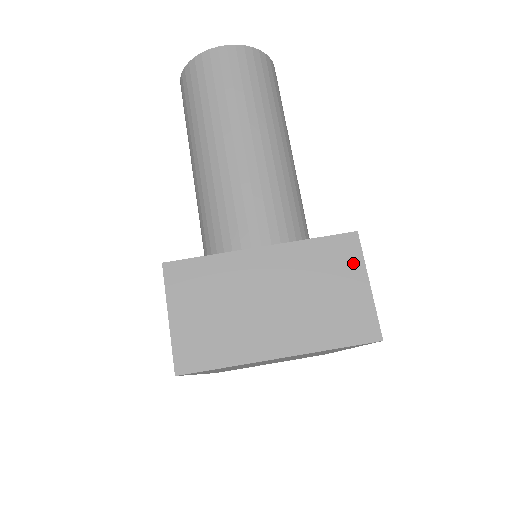
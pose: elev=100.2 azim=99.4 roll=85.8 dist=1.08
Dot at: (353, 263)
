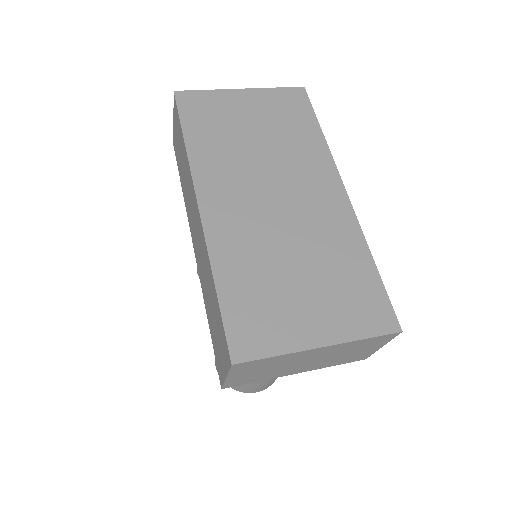
Dot at: occluded
